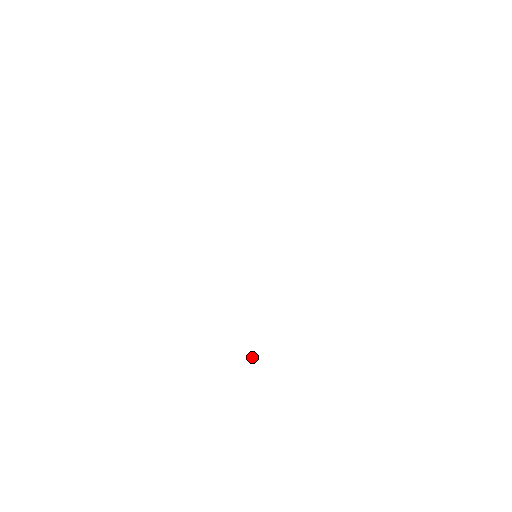
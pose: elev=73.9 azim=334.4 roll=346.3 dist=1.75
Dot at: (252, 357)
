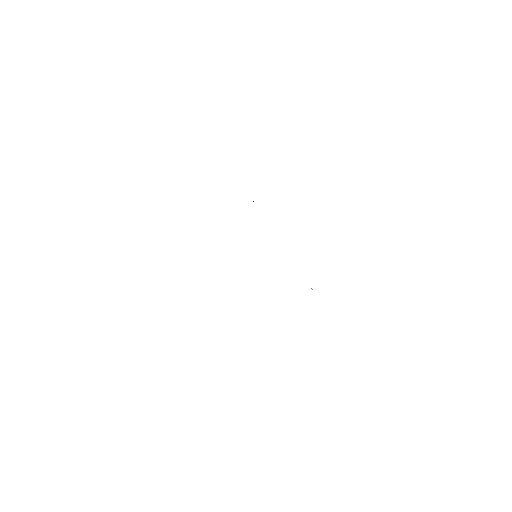
Dot at: occluded
